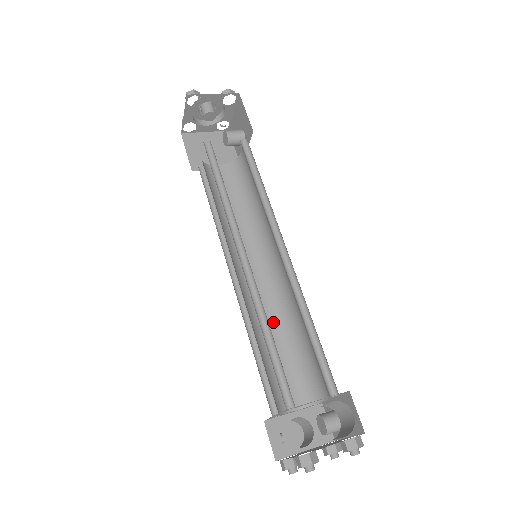
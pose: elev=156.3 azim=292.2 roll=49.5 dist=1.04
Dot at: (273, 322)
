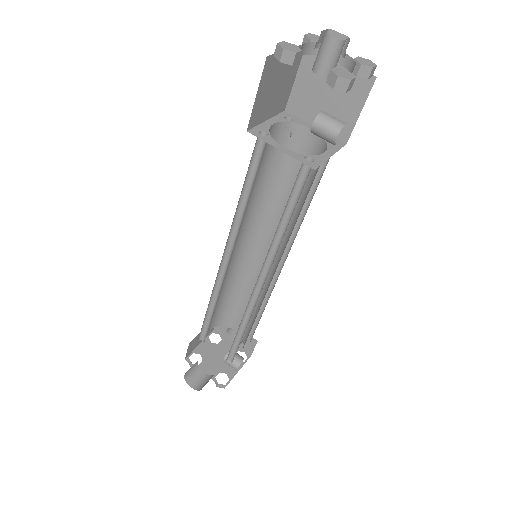
Dot at: occluded
